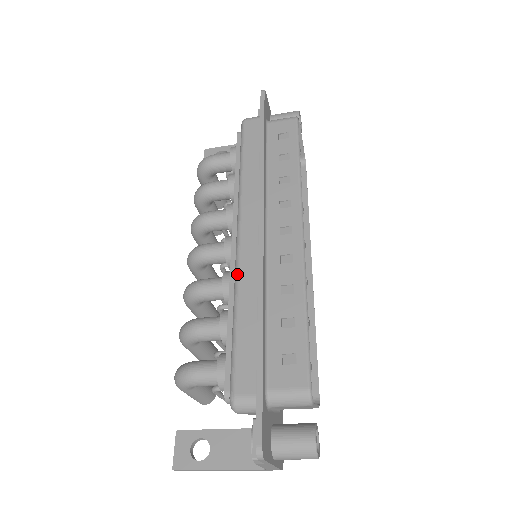
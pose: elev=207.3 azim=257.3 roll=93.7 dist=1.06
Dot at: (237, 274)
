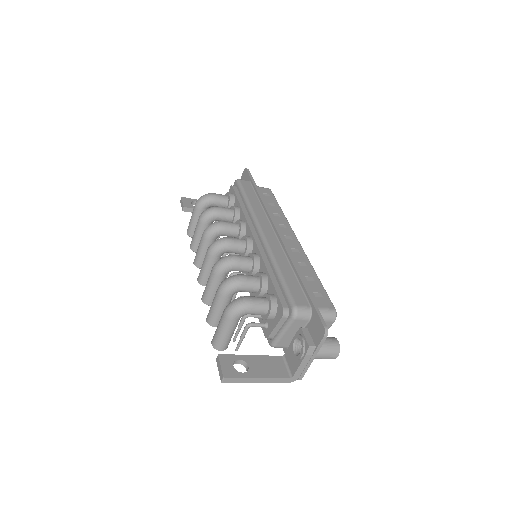
Dot at: (270, 250)
